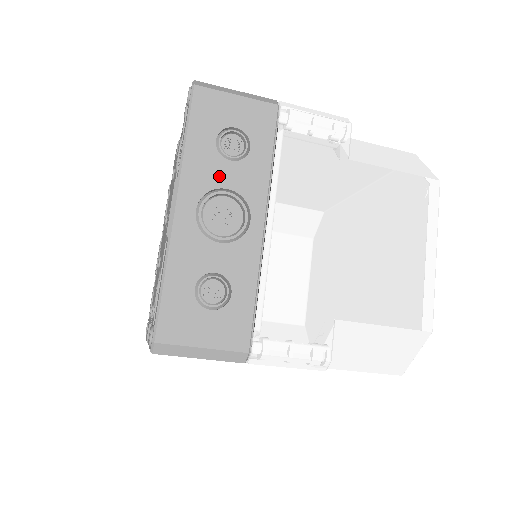
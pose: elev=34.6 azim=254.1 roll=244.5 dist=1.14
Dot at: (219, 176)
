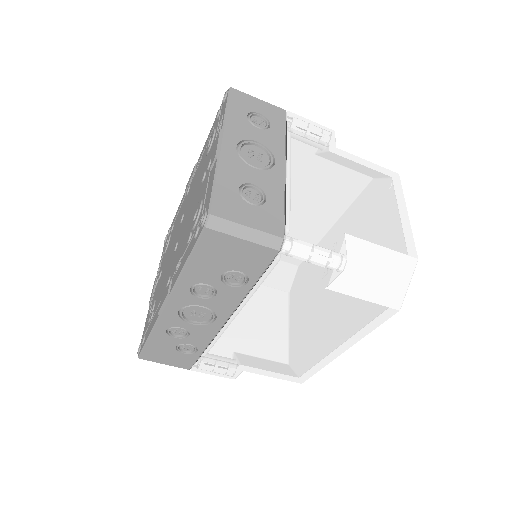
Dot at: (251, 134)
